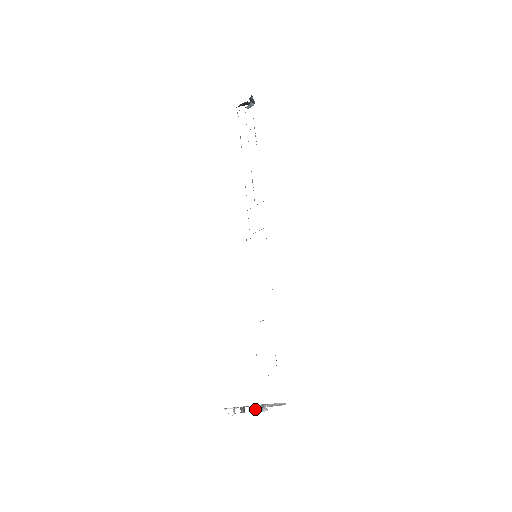
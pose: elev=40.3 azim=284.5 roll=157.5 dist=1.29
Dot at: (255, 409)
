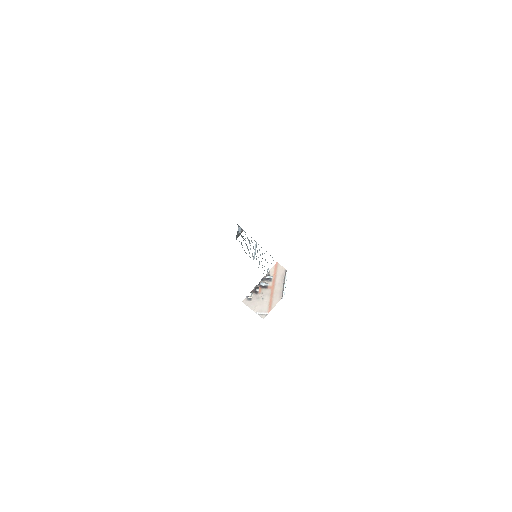
Dot at: (265, 283)
